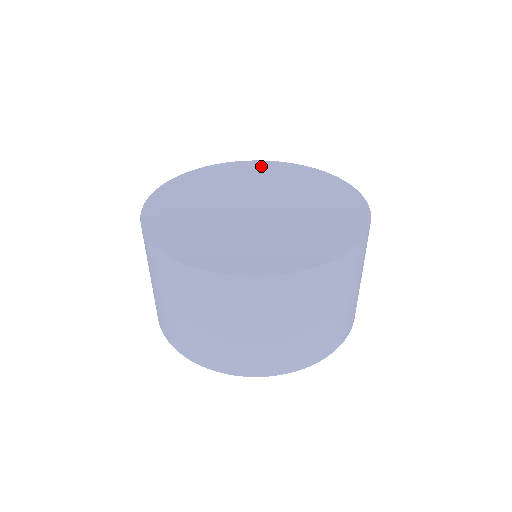
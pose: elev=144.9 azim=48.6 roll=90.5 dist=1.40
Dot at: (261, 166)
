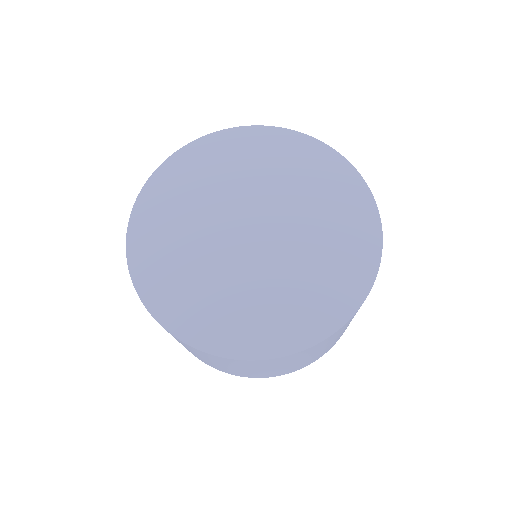
Dot at: (182, 166)
